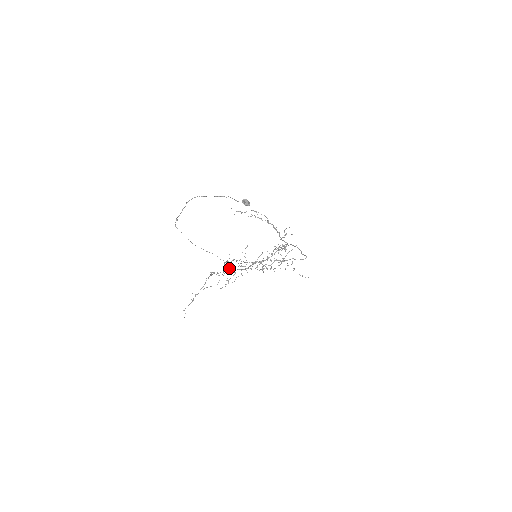
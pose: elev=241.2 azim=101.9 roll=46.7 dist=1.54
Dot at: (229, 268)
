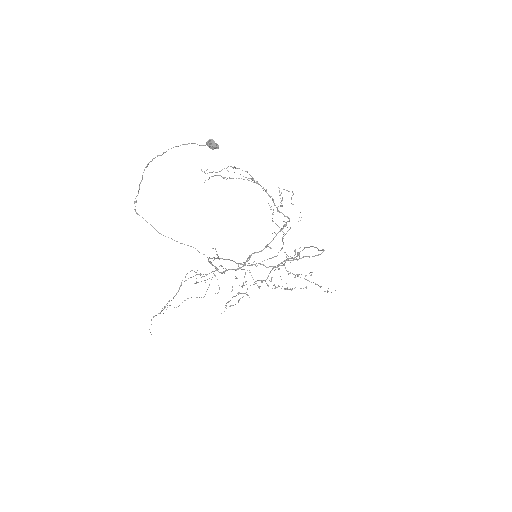
Dot at: (218, 269)
